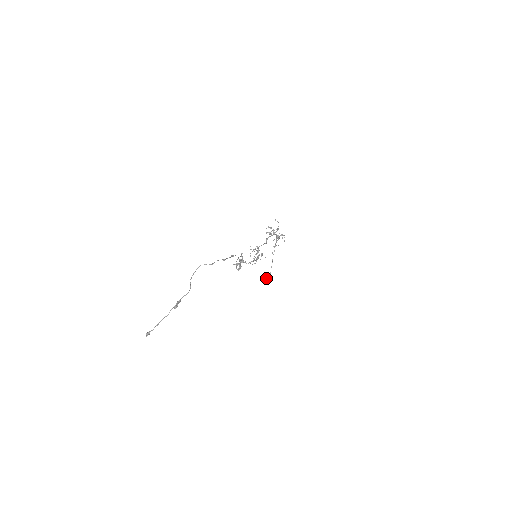
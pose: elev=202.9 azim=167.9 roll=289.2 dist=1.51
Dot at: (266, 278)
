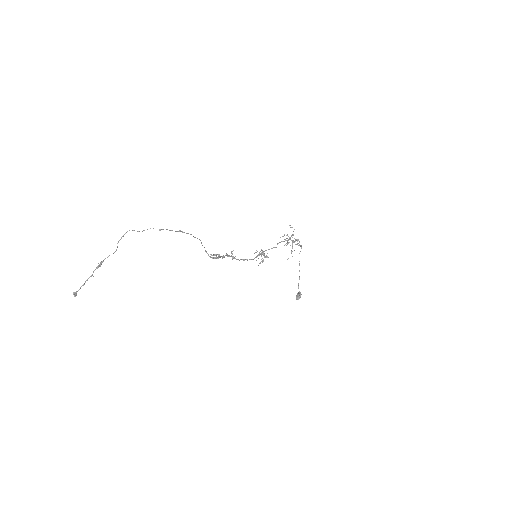
Dot at: (297, 293)
